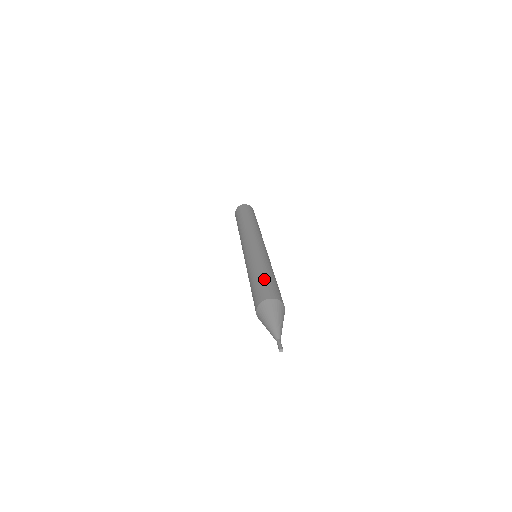
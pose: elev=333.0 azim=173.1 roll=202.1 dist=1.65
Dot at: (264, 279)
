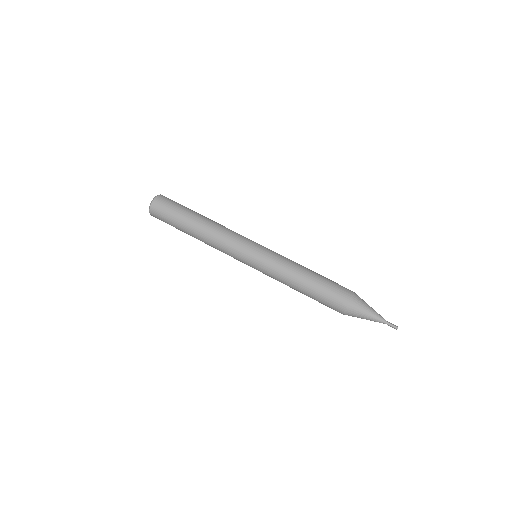
Dot at: (323, 278)
